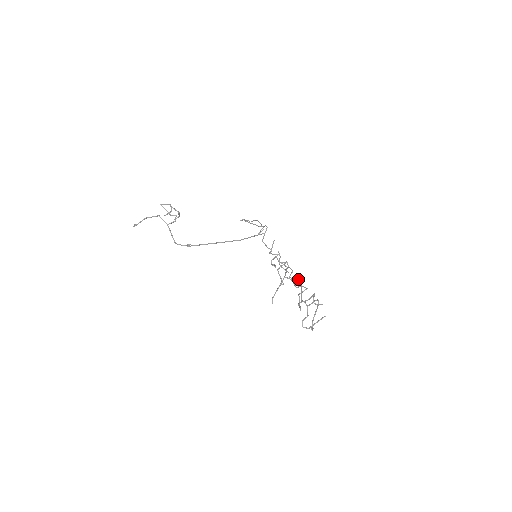
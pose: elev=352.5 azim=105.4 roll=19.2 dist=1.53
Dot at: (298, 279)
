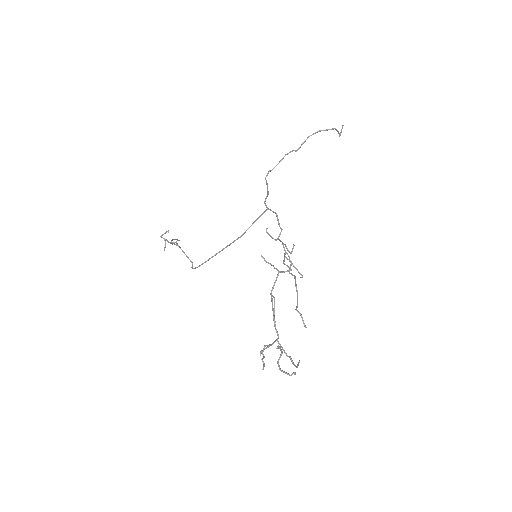
Dot at: (295, 285)
